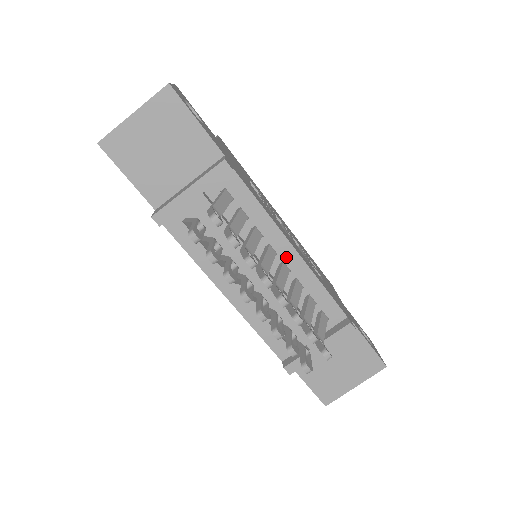
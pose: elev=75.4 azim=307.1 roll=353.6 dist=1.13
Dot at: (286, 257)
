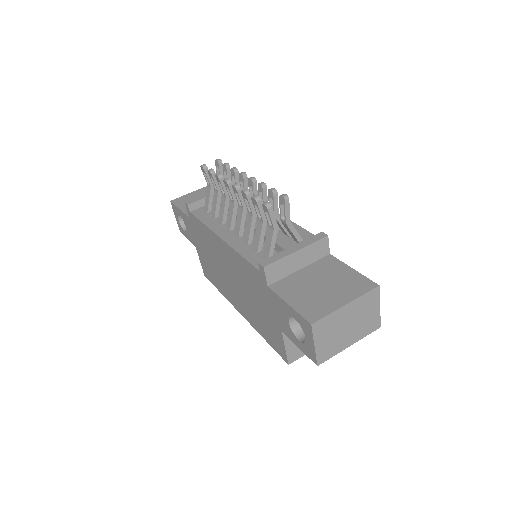
Dot at: occluded
